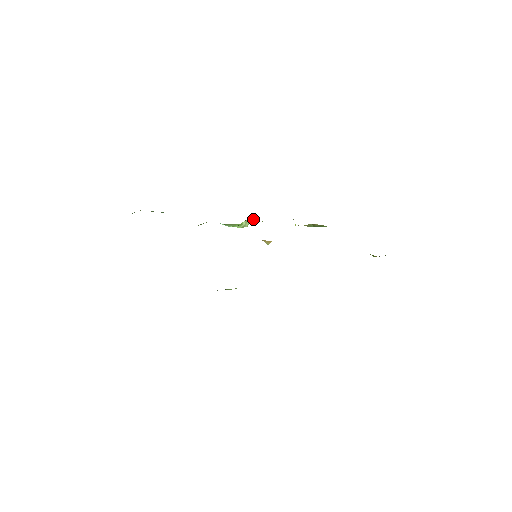
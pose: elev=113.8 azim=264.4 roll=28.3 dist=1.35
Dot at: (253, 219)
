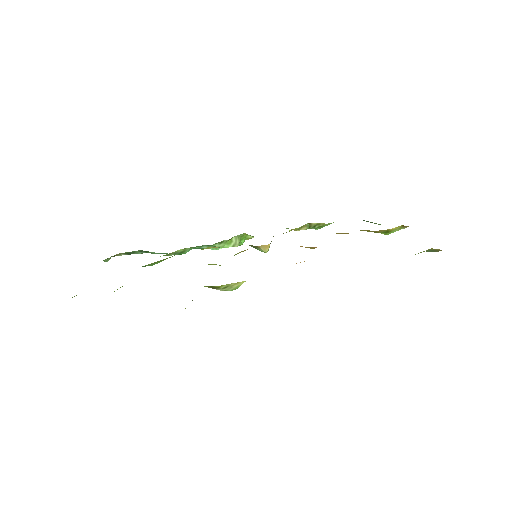
Dot at: (243, 235)
